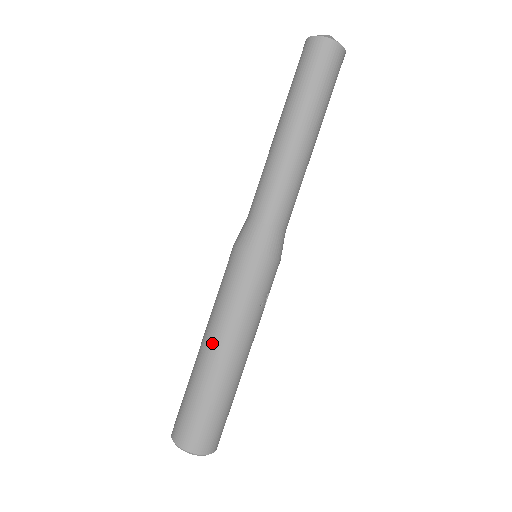
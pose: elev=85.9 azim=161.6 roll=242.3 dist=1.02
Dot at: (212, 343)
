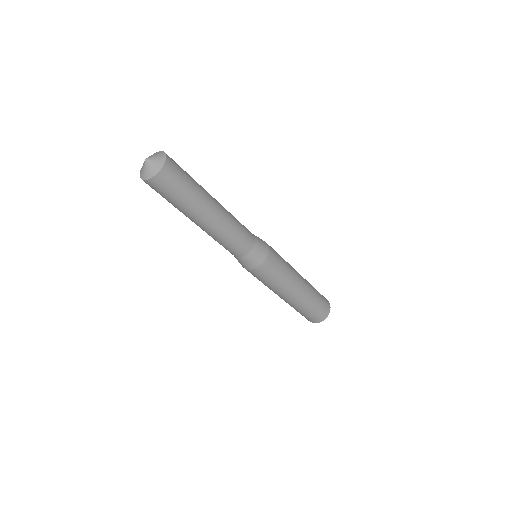
Dot at: occluded
